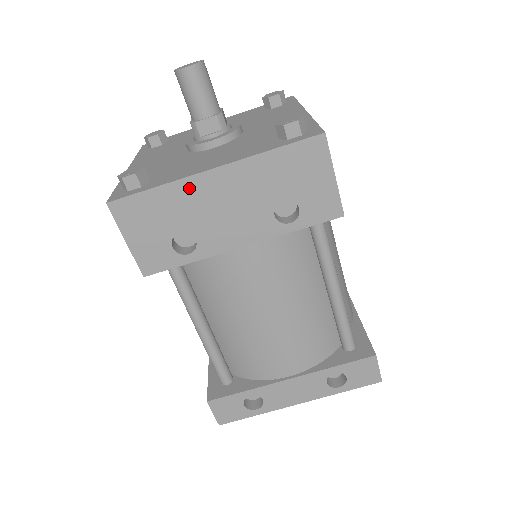
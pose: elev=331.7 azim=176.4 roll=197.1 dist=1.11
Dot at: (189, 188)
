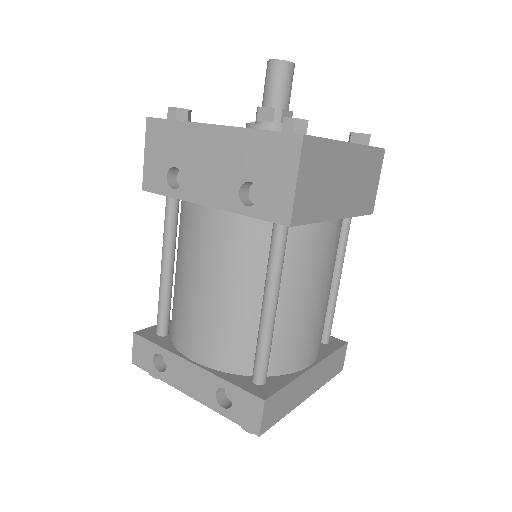
Dot at: (195, 133)
